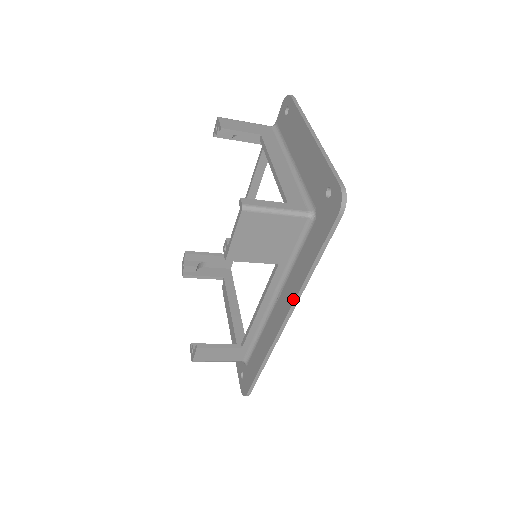
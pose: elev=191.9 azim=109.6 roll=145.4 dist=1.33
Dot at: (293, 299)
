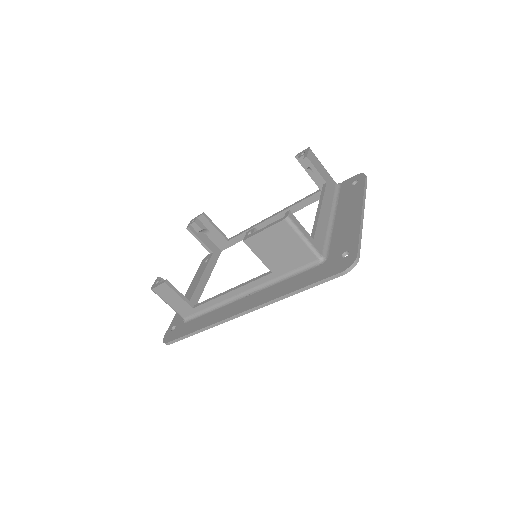
Dot at: (263, 302)
